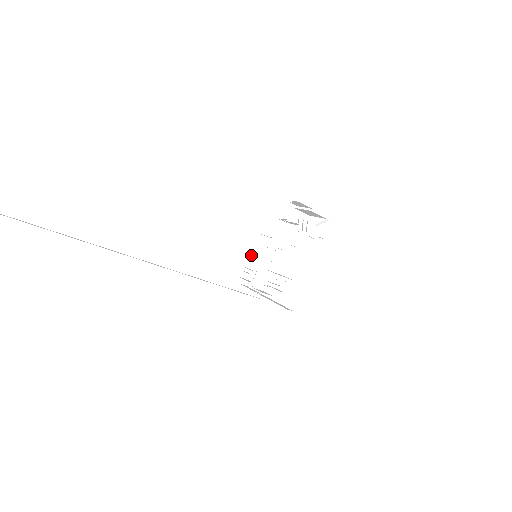
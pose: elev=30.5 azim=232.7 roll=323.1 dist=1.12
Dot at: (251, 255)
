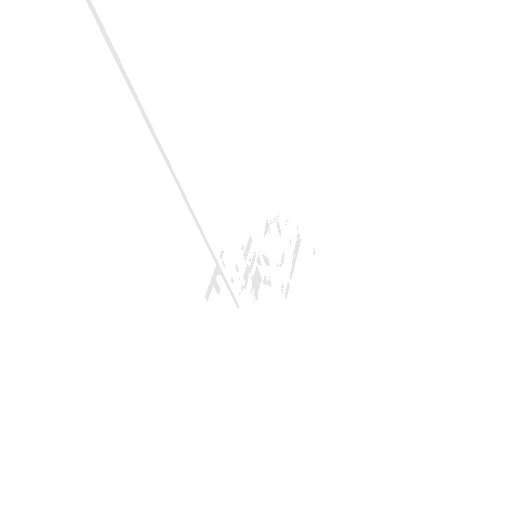
Dot at: (215, 268)
